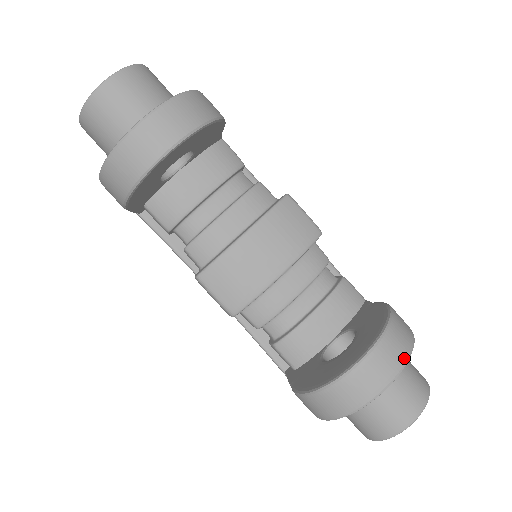
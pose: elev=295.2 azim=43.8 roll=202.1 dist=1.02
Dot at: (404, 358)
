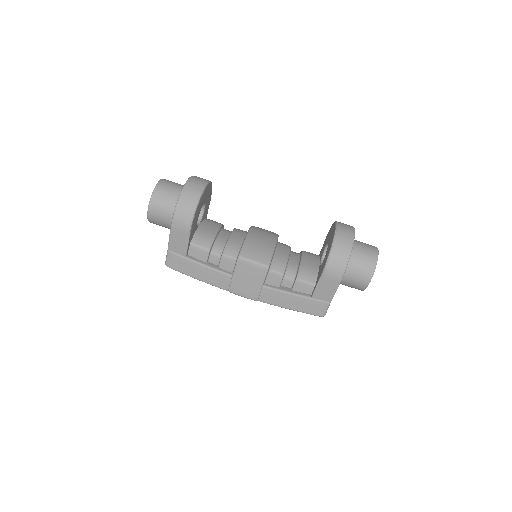
Dot at: occluded
